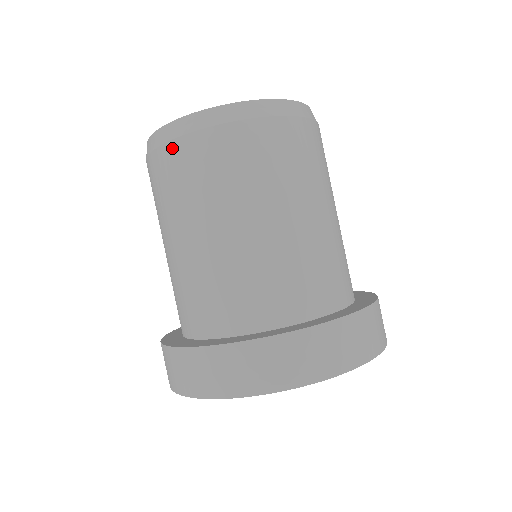
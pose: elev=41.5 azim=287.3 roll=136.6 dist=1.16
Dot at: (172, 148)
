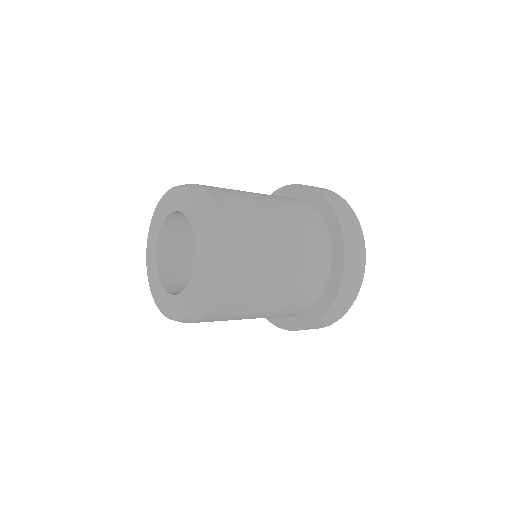
Dot at: occluded
